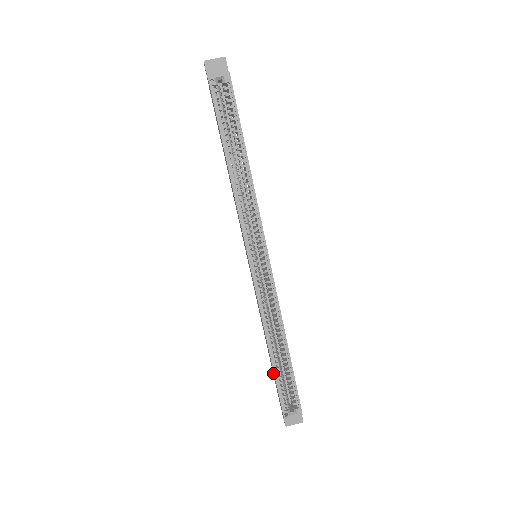
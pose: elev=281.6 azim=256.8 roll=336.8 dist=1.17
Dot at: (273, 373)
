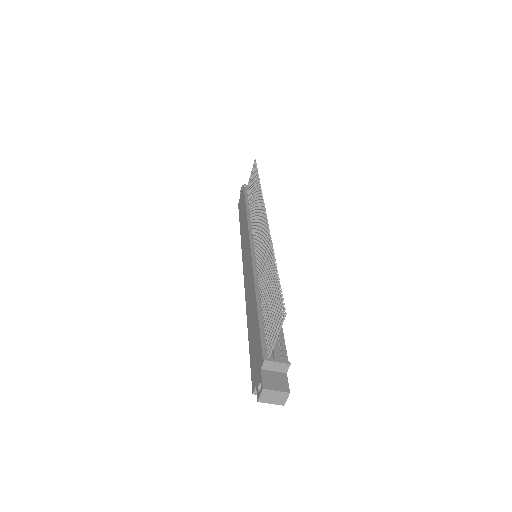
Dot at: (242, 208)
